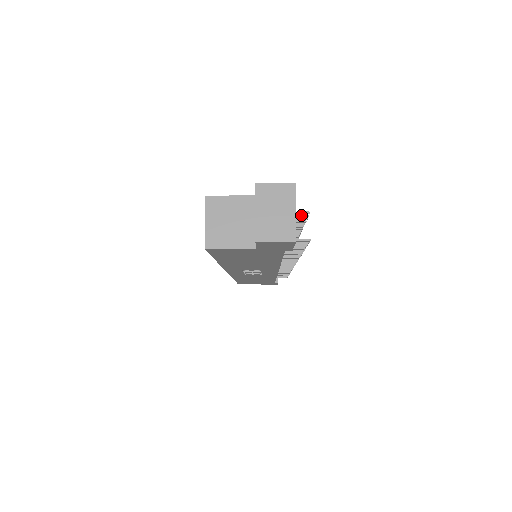
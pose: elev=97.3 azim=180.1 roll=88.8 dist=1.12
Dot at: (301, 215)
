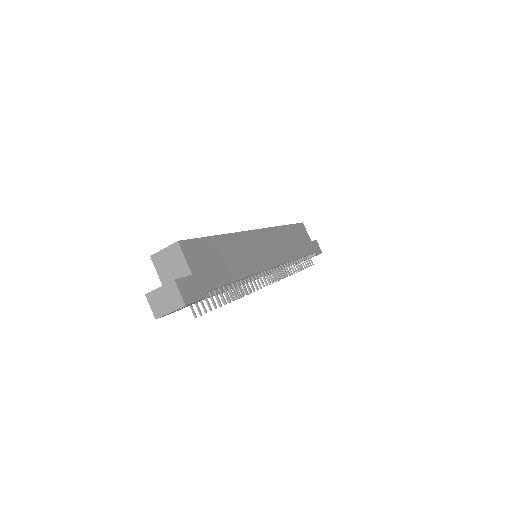
Dot at: (214, 303)
